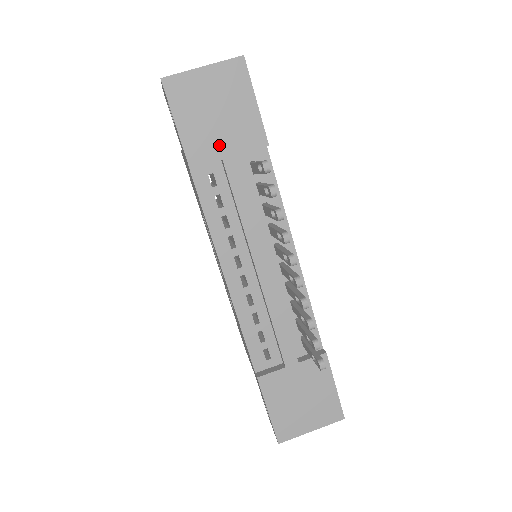
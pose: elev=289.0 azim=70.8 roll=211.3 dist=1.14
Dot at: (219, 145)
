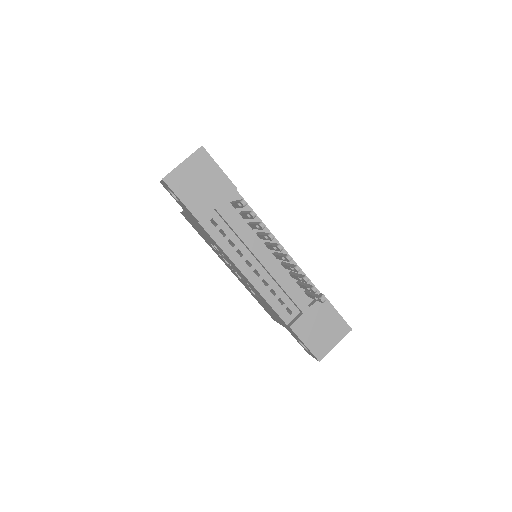
Dot at: (210, 201)
